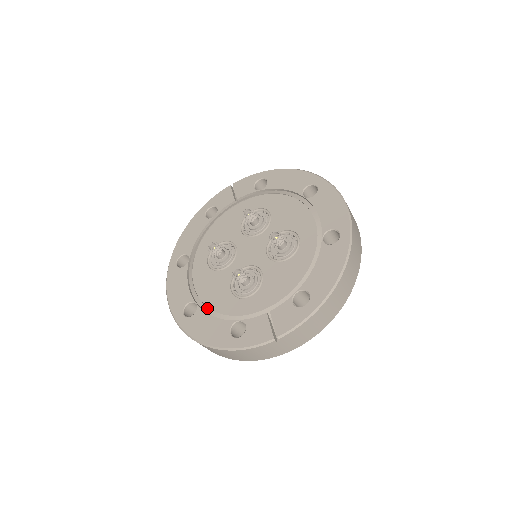
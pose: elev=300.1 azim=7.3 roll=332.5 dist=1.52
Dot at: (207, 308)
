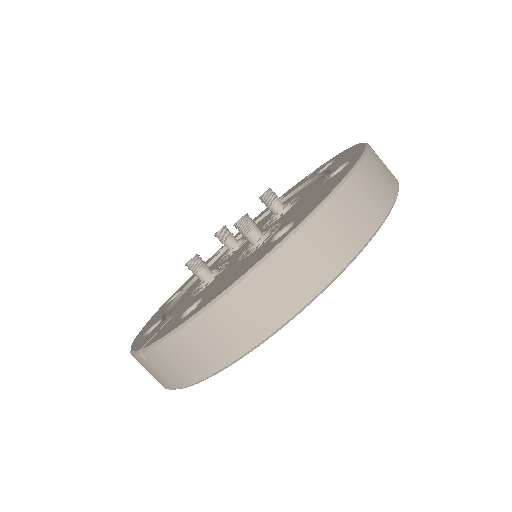
Dot at: (176, 300)
